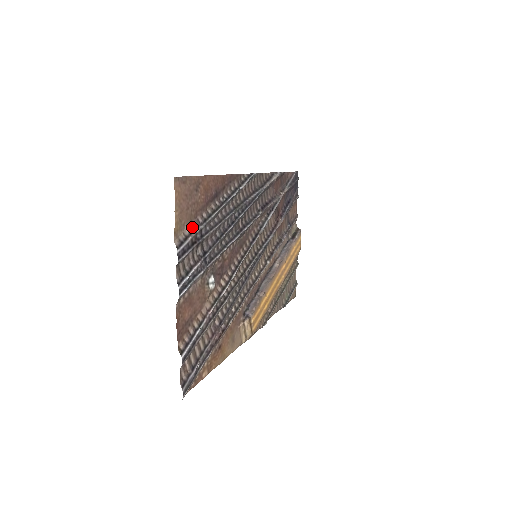
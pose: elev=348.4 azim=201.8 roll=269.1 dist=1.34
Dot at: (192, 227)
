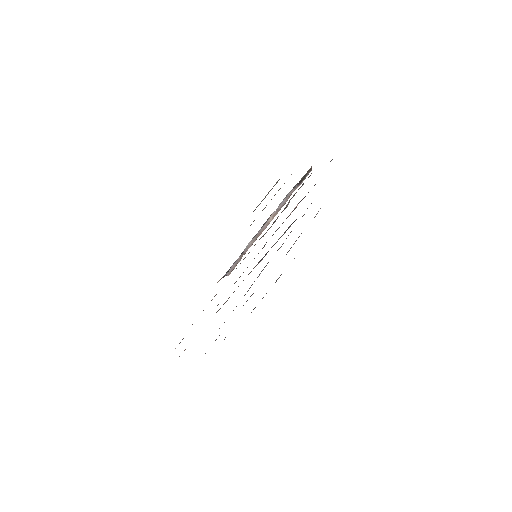
Dot at: occluded
